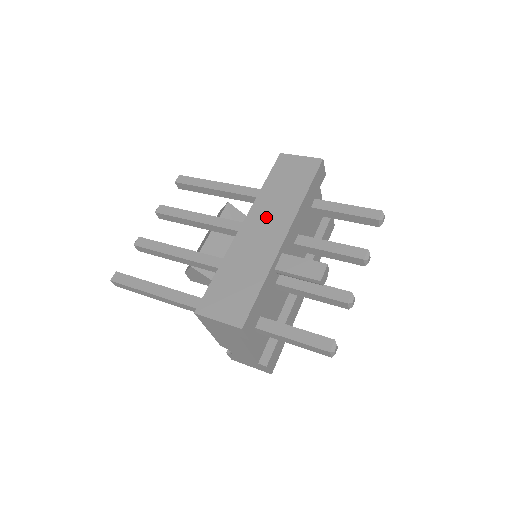
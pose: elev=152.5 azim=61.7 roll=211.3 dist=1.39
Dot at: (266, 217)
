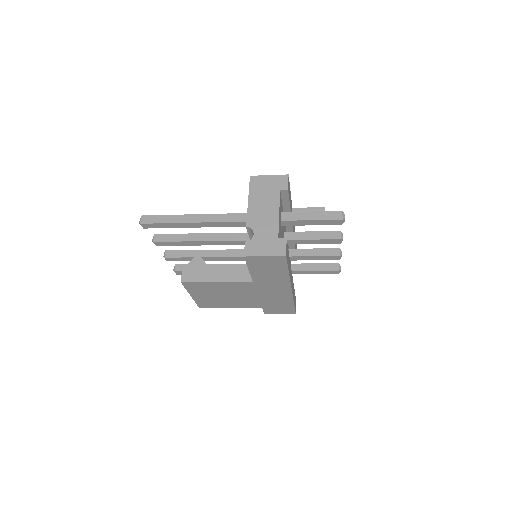
Dot at: occluded
